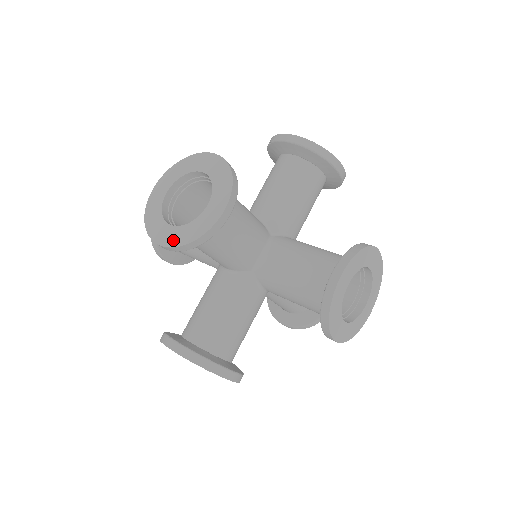
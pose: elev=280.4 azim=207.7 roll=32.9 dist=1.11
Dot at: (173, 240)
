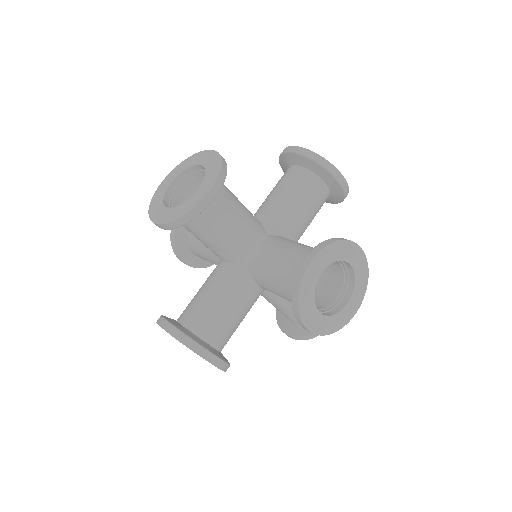
Dot at: (165, 218)
